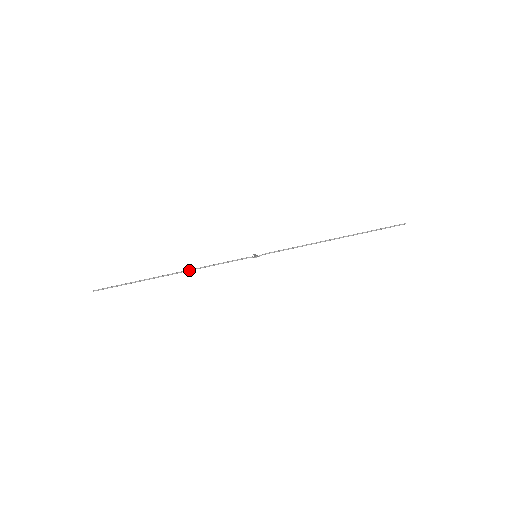
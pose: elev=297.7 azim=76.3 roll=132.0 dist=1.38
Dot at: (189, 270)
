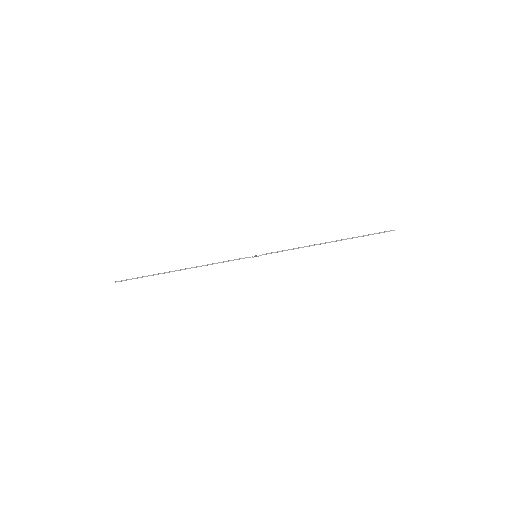
Dot at: (197, 266)
